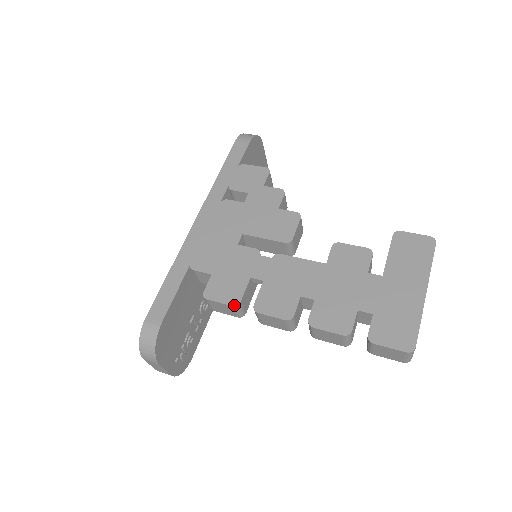
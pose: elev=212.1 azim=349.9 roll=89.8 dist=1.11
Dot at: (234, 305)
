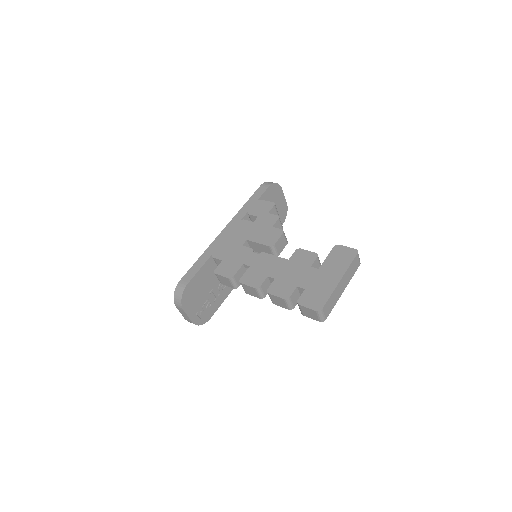
Dot at: (229, 278)
